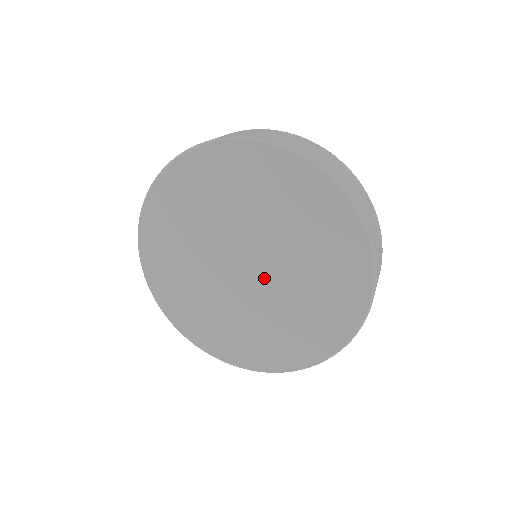
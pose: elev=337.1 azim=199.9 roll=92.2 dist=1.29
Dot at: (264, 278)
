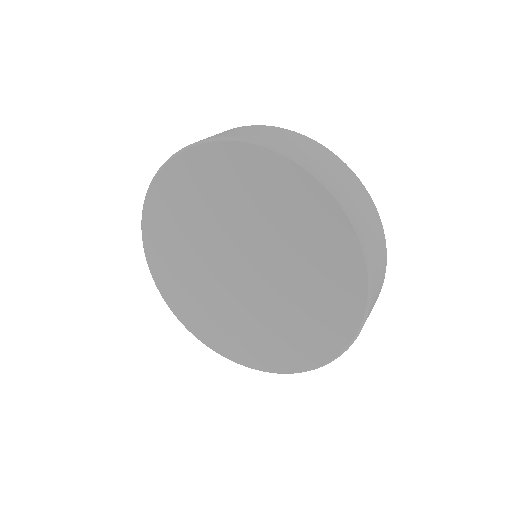
Dot at: (259, 282)
